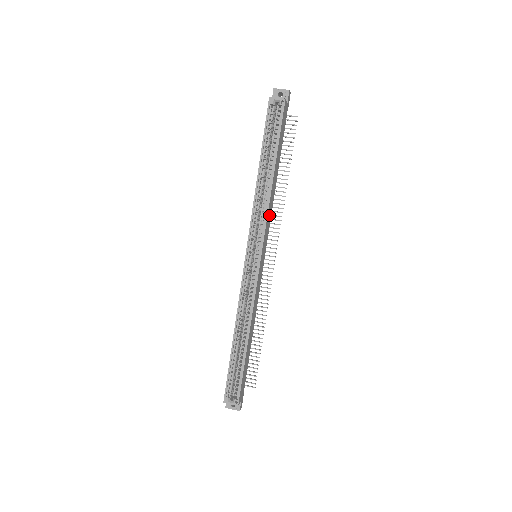
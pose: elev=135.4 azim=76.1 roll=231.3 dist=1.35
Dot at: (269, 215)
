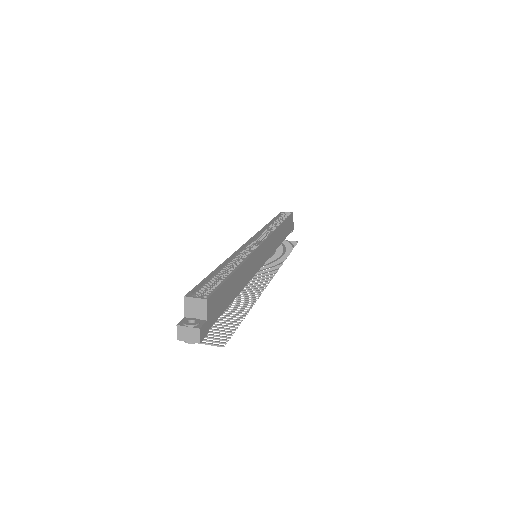
Dot at: (273, 242)
